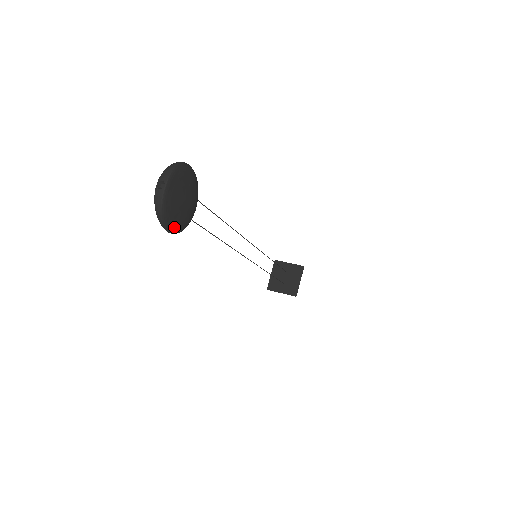
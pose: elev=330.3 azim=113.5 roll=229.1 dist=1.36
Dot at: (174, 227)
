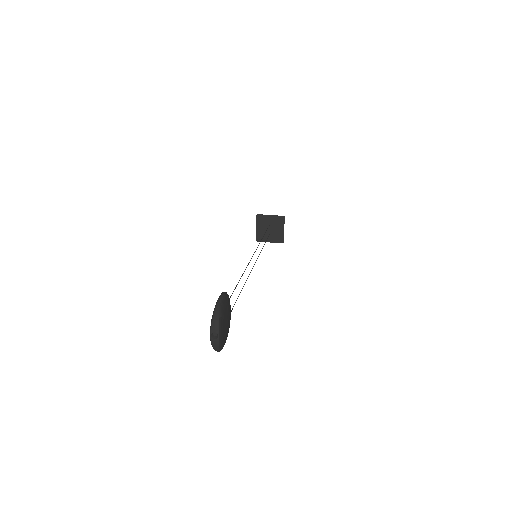
Dot at: occluded
